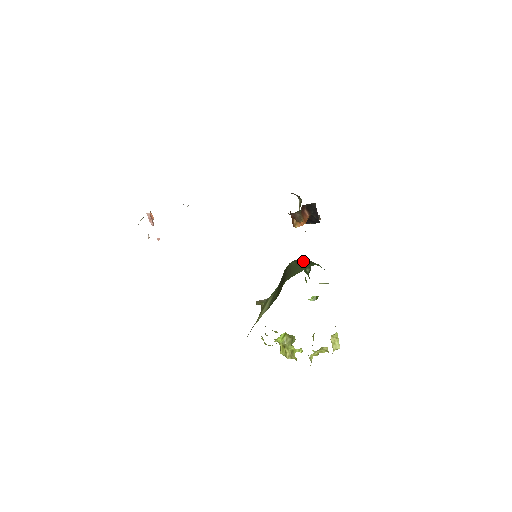
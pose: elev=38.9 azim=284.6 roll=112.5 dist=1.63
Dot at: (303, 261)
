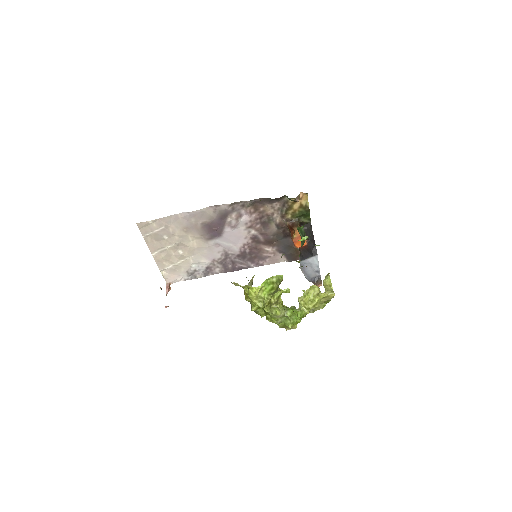
Dot at: occluded
